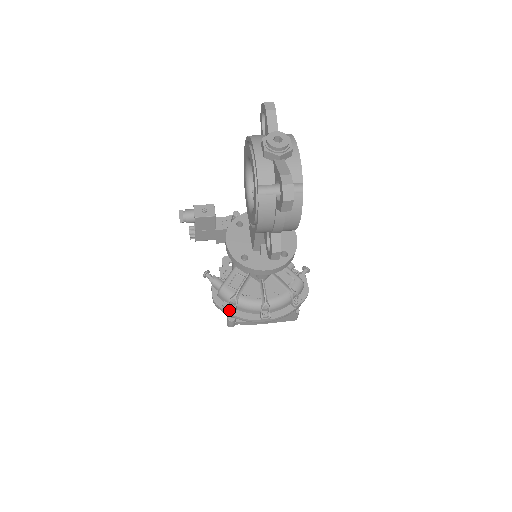
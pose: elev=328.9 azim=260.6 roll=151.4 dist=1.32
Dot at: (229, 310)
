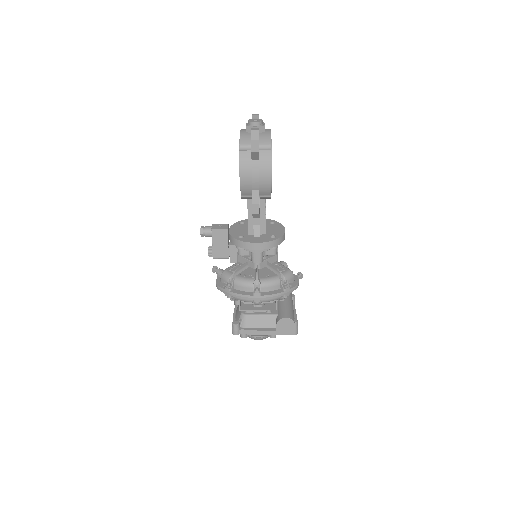
Dot at: (227, 287)
